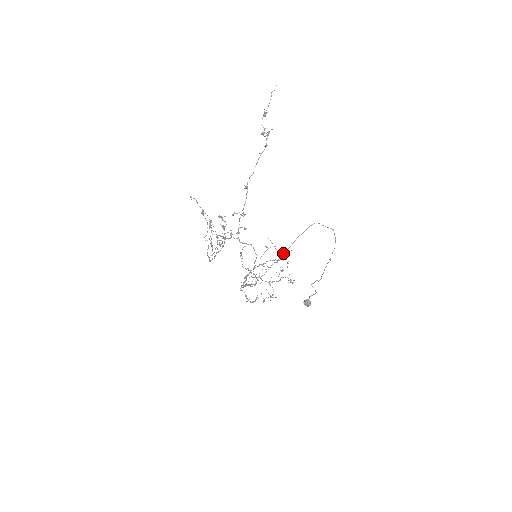
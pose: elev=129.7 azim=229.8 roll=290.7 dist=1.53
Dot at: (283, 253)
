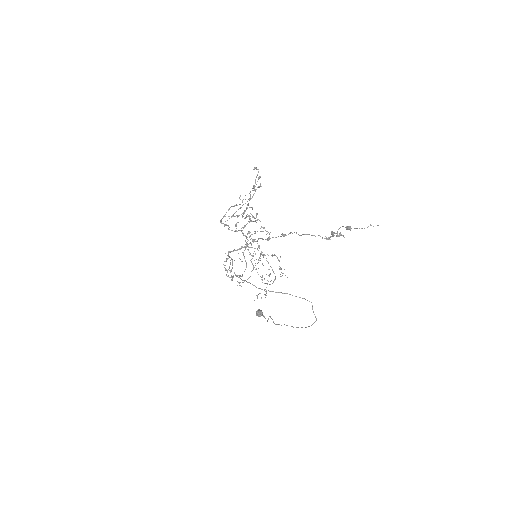
Dot at: occluded
